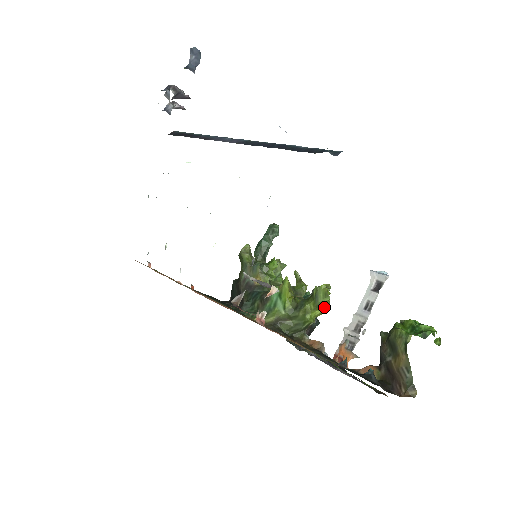
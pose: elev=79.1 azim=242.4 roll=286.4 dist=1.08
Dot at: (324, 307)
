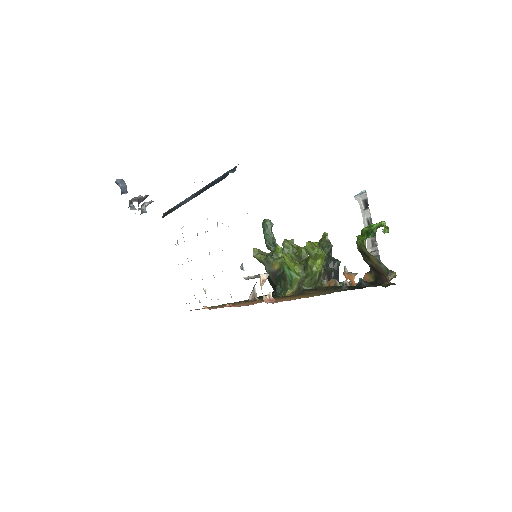
Dot at: (319, 256)
